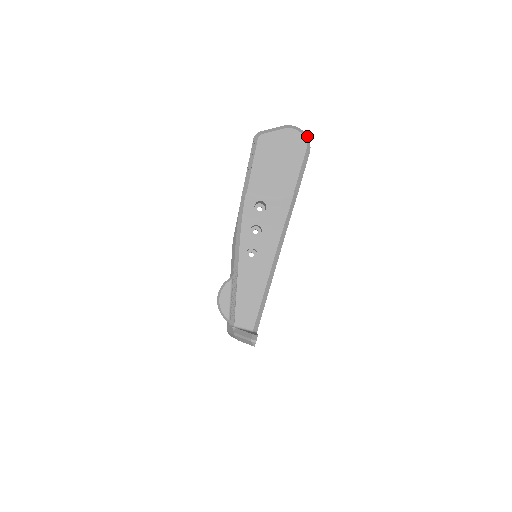
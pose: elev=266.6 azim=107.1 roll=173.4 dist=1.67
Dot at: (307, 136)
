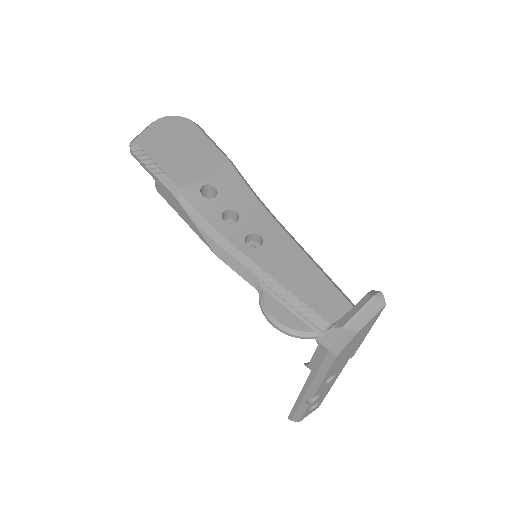
Dot at: occluded
